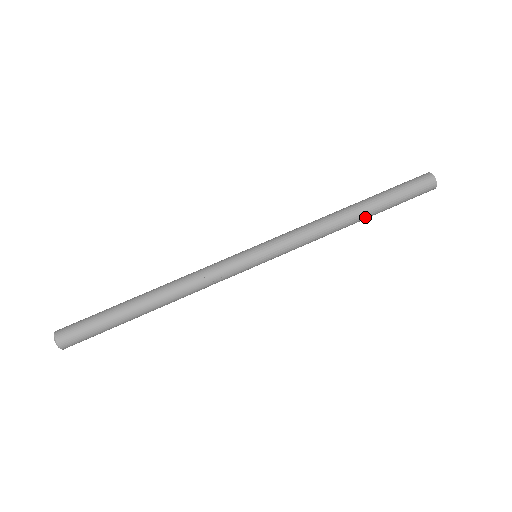
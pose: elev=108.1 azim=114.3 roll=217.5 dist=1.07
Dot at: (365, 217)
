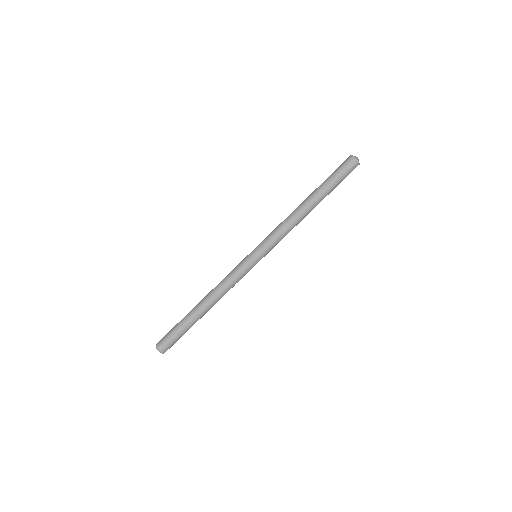
Dot at: occluded
